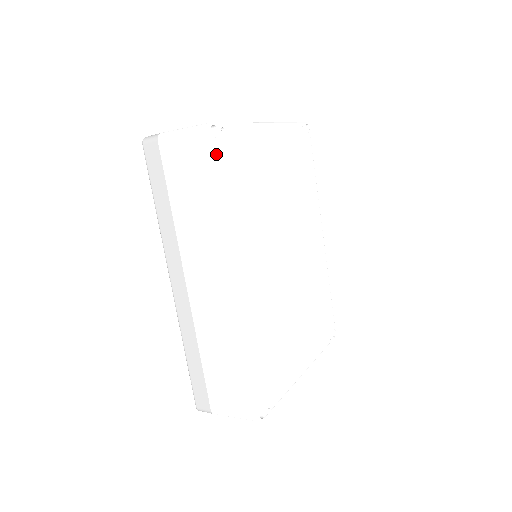
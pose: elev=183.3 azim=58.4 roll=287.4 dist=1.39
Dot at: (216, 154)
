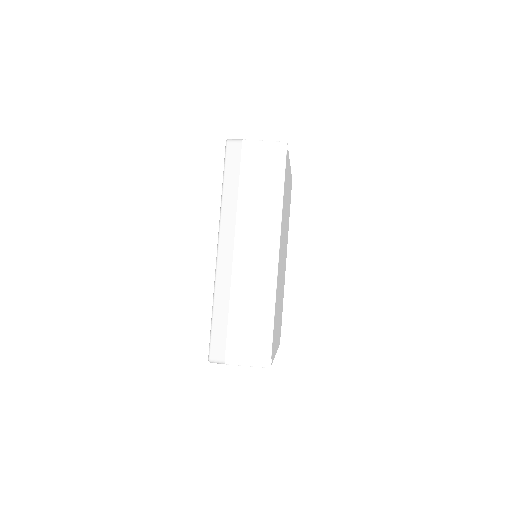
Dot at: (286, 162)
